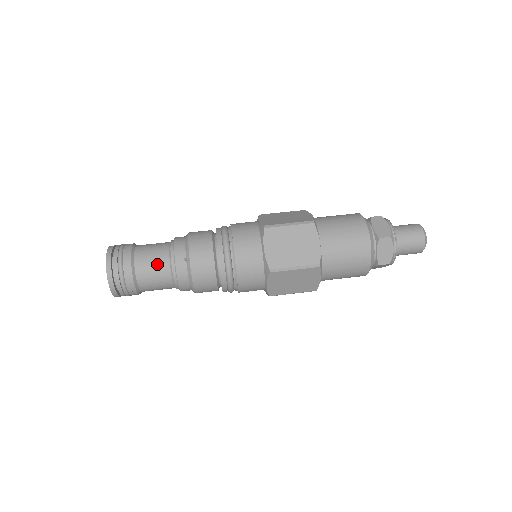
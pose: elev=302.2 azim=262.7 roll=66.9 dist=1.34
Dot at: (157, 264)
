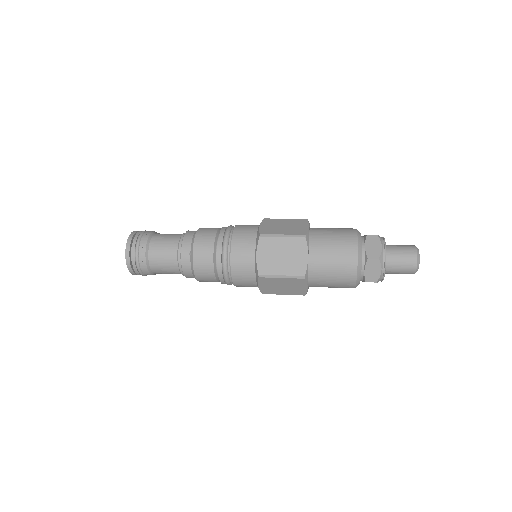
Dot at: (167, 254)
